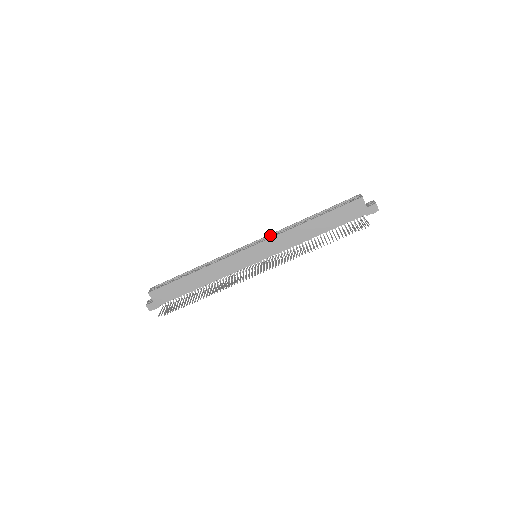
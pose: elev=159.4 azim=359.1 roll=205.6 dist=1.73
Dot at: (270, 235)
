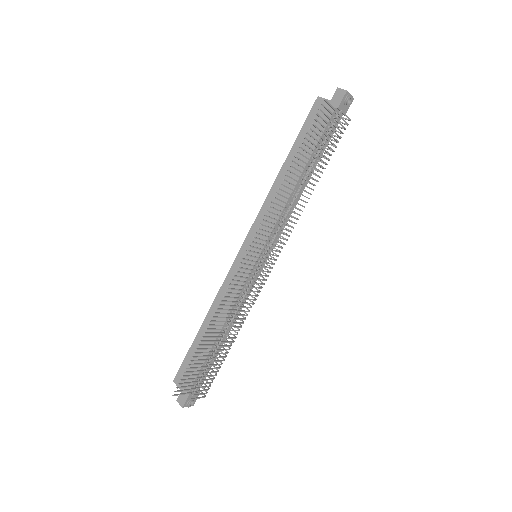
Dot at: occluded
